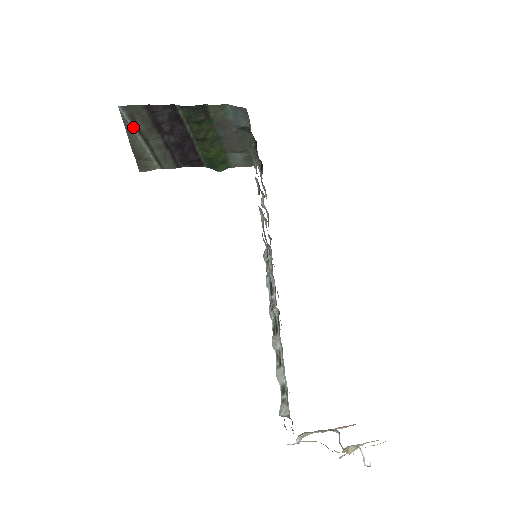
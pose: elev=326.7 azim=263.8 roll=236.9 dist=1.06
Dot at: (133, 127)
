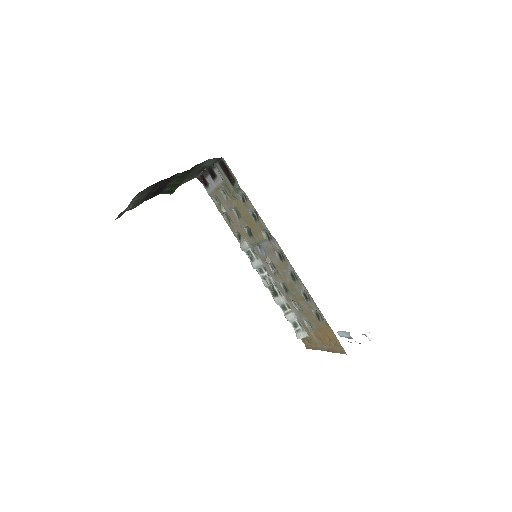
Dot at: (136, 198)
